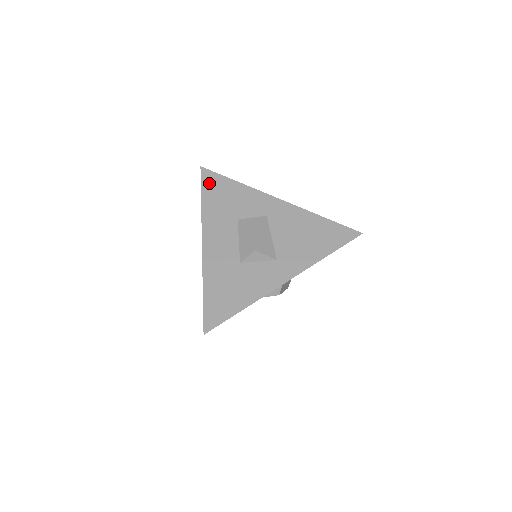
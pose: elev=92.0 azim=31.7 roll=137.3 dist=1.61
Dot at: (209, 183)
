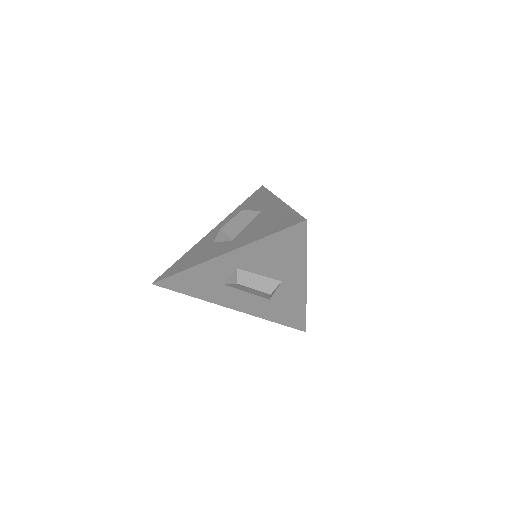
Dot at: (255, 194)
